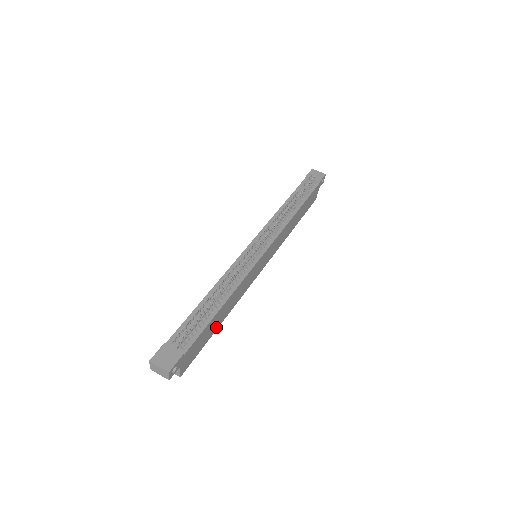
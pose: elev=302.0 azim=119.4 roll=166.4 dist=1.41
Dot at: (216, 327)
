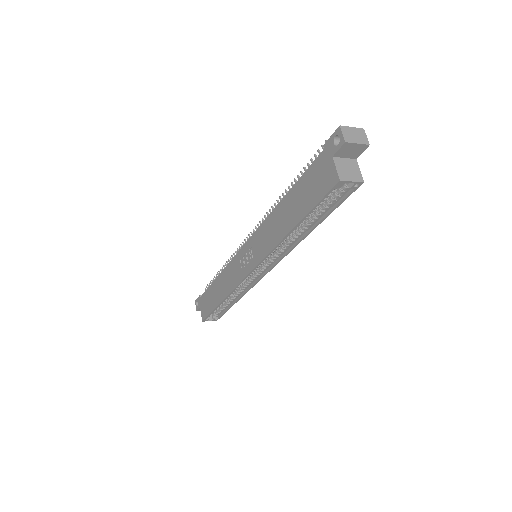
Dot at: (317, 219)
